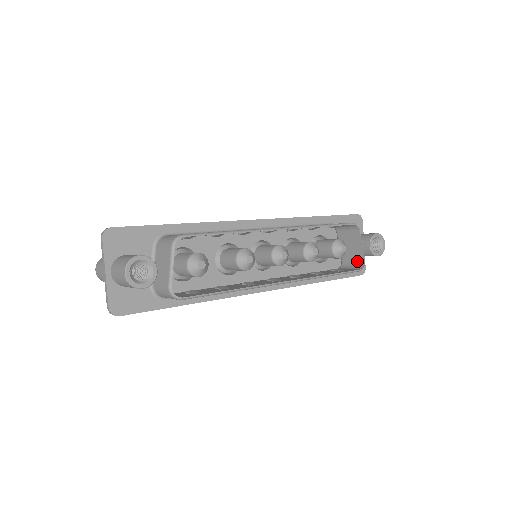
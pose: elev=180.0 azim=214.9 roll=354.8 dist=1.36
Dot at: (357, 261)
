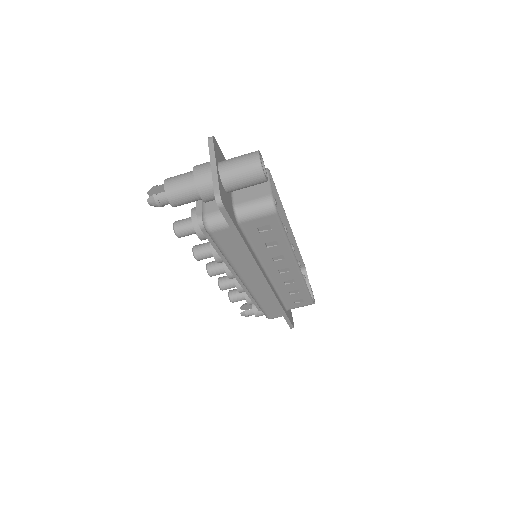
Dot at: occluded
